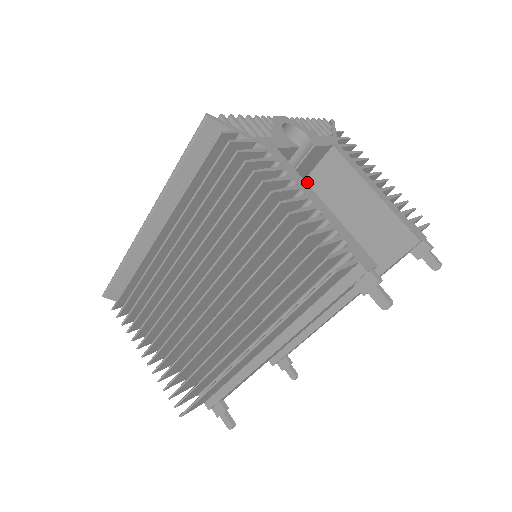
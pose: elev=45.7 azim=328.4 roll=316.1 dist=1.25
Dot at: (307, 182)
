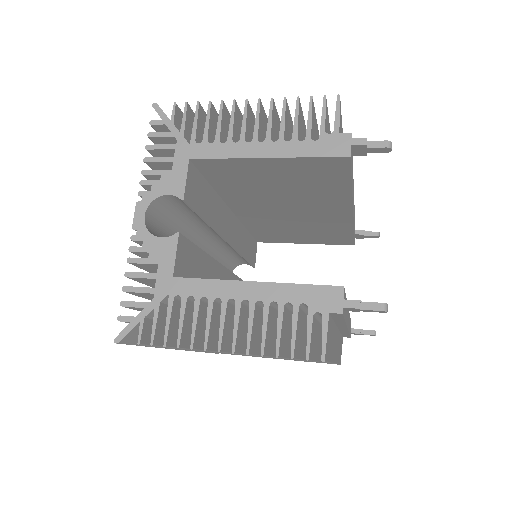
Dot at: (213, 183)
